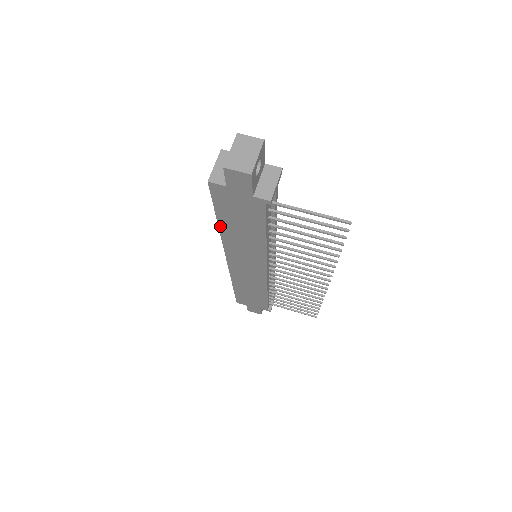
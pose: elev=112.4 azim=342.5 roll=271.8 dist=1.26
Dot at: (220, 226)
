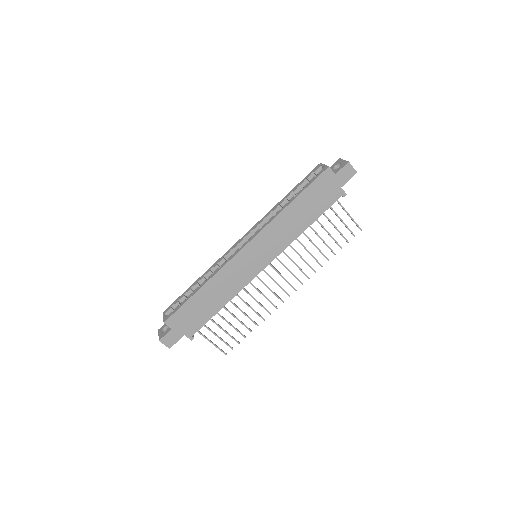
Dot at: (290, 205)
